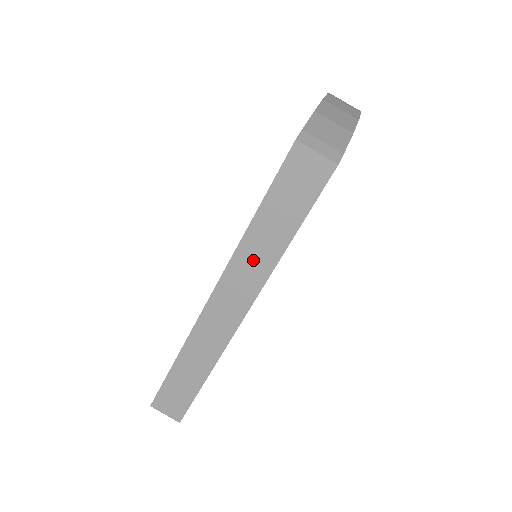
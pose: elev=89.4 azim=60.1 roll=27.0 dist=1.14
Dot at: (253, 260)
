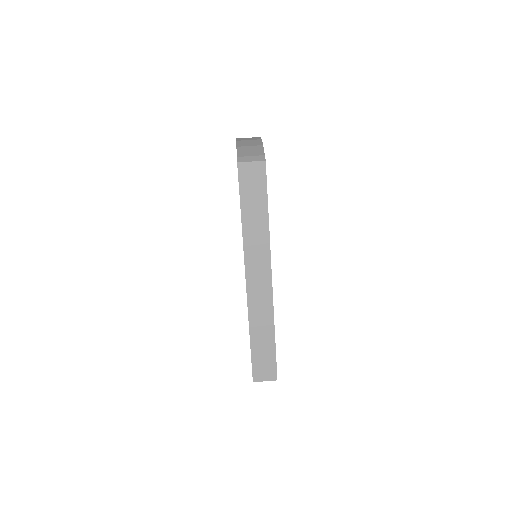
Dot at: (256, 241)
